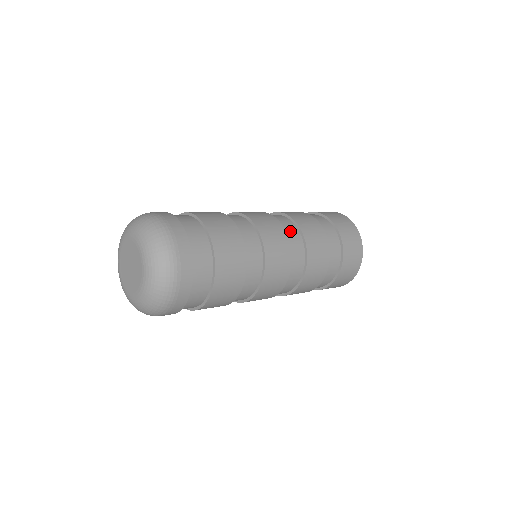
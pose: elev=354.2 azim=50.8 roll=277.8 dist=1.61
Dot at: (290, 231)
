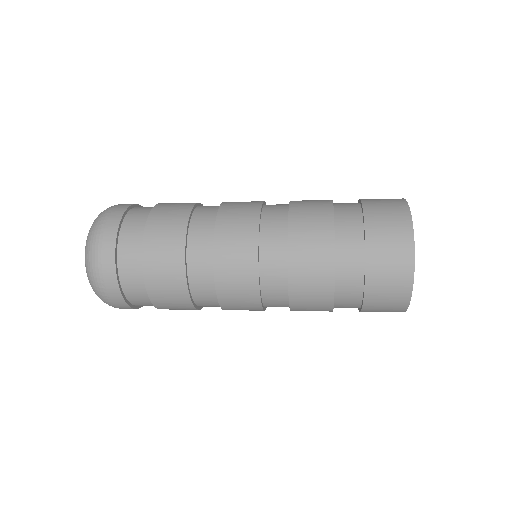
Dot at: occluded
